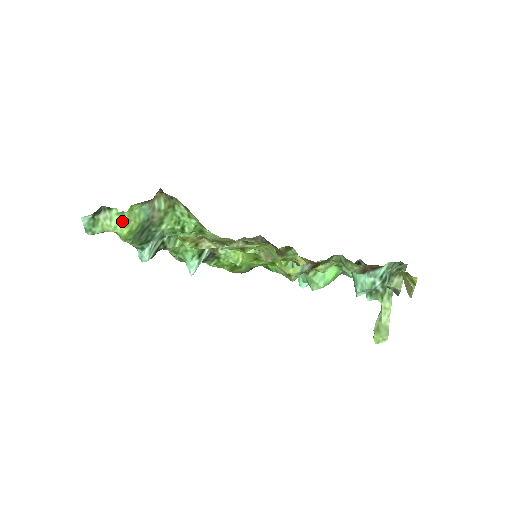
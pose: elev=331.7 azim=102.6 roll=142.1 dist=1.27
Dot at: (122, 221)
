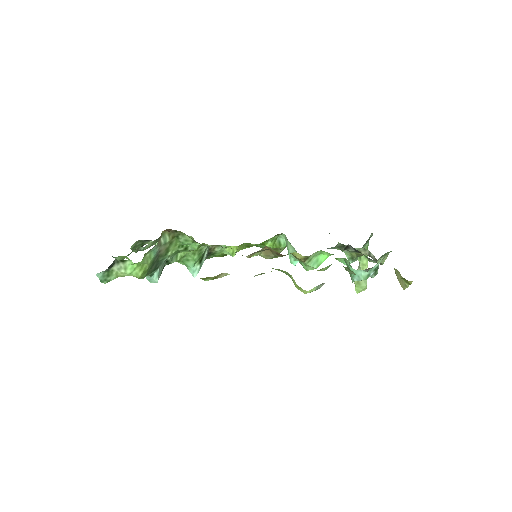
Dot at: (136, 267)
